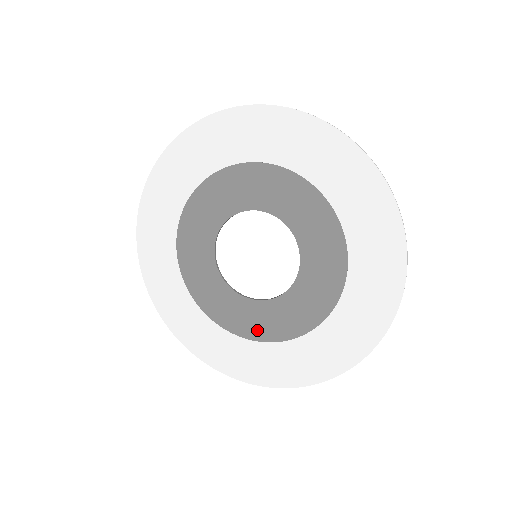
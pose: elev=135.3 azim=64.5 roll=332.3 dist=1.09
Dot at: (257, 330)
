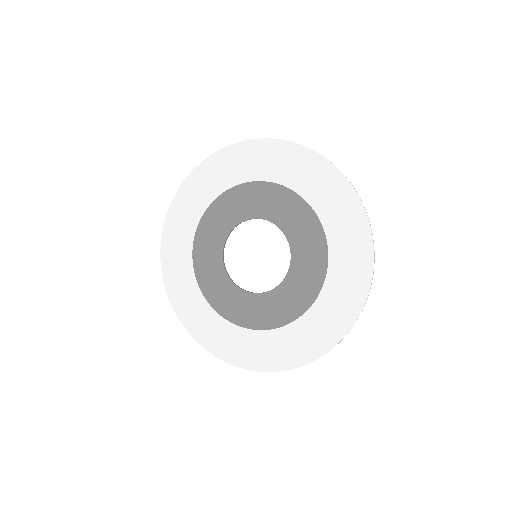
Dot at: (271, 319)
